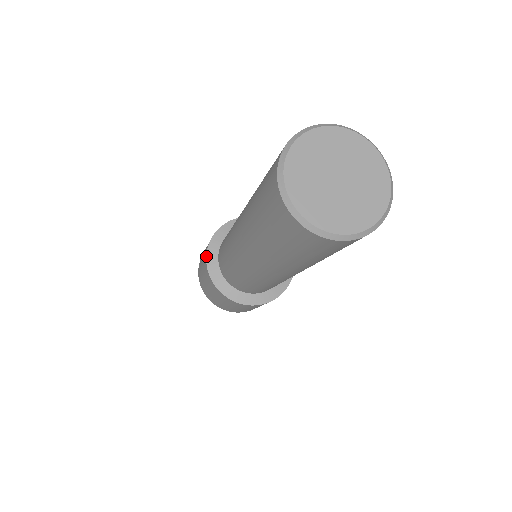
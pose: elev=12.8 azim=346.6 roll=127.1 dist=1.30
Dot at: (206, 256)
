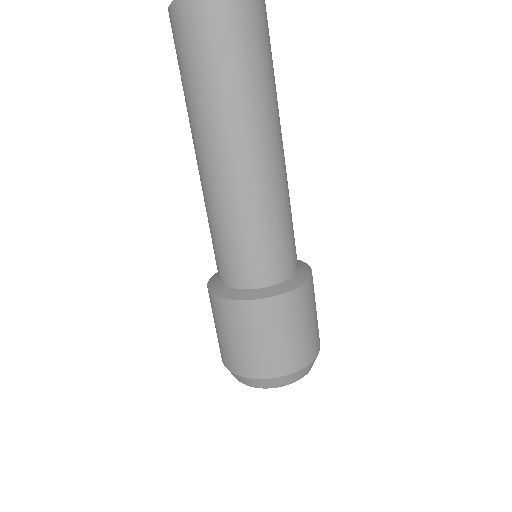
Dot at: (207, 286)
